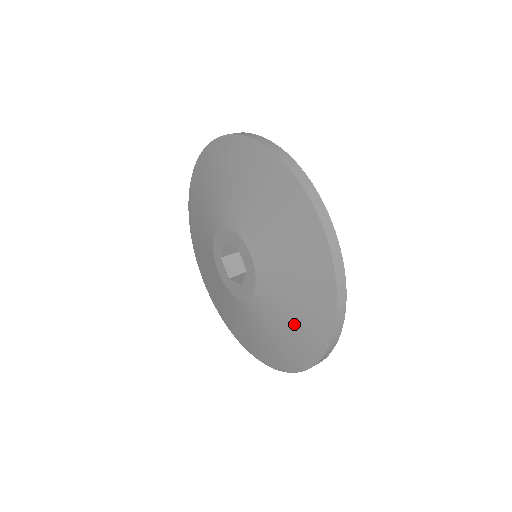
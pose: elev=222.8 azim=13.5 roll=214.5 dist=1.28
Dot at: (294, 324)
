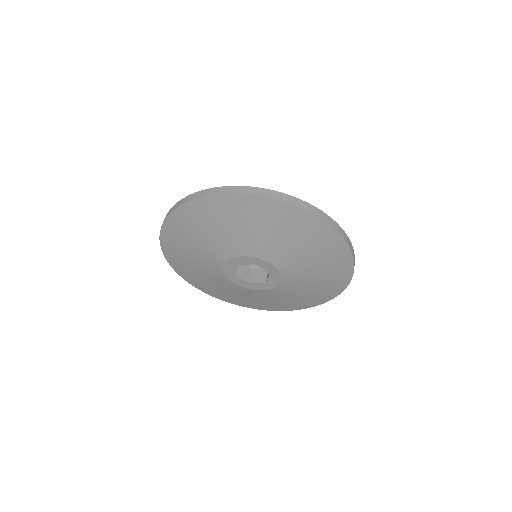
Dot at: (321, 282)
